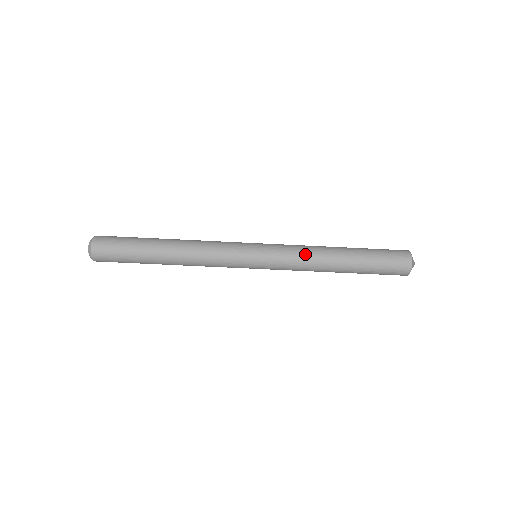
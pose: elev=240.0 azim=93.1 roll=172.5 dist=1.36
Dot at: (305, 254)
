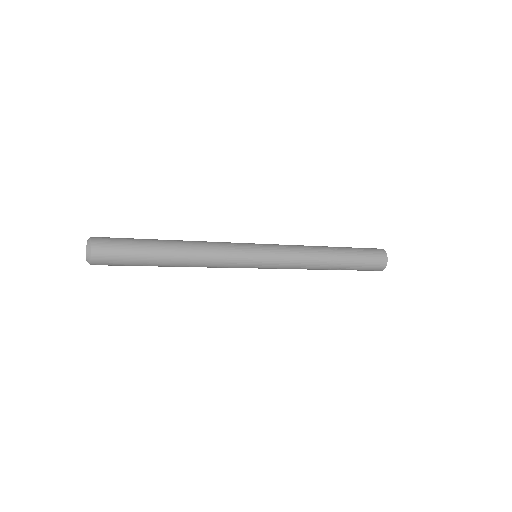
Dot at: (301, 267)
